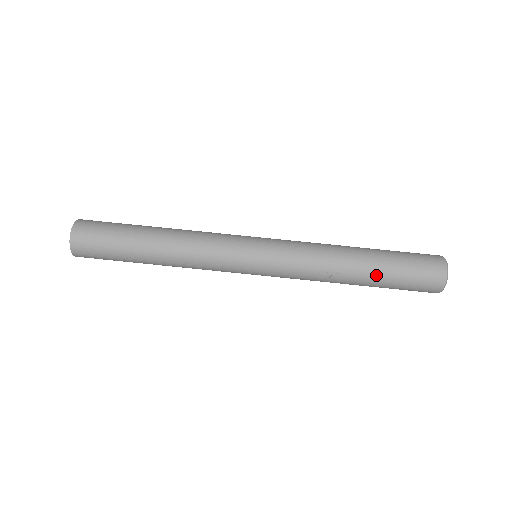
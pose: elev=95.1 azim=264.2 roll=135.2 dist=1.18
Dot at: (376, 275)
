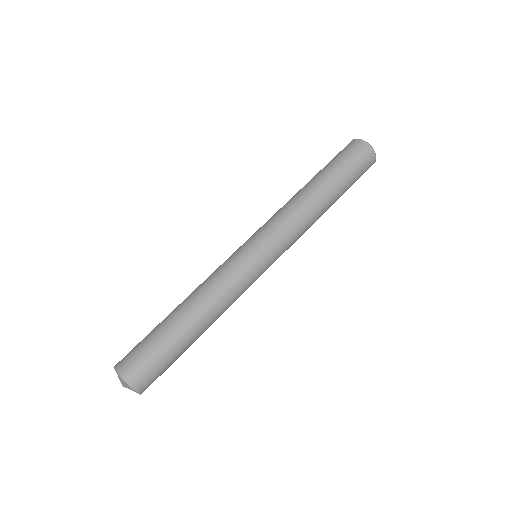
Dot at: (339, 197)
